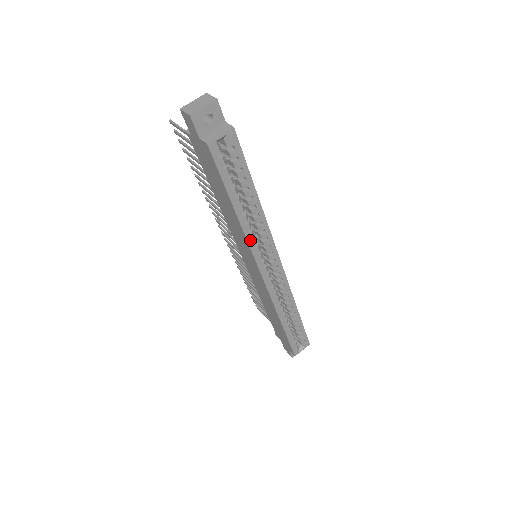
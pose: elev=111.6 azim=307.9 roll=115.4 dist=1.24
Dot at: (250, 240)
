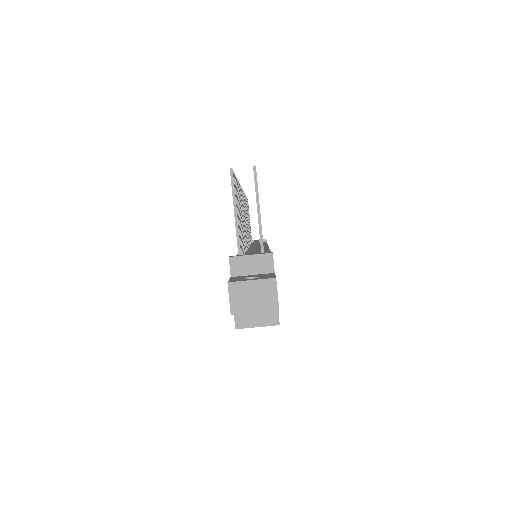
Dot at: occluded
